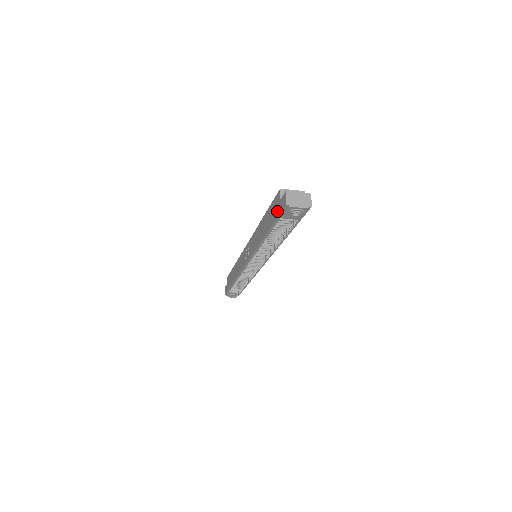
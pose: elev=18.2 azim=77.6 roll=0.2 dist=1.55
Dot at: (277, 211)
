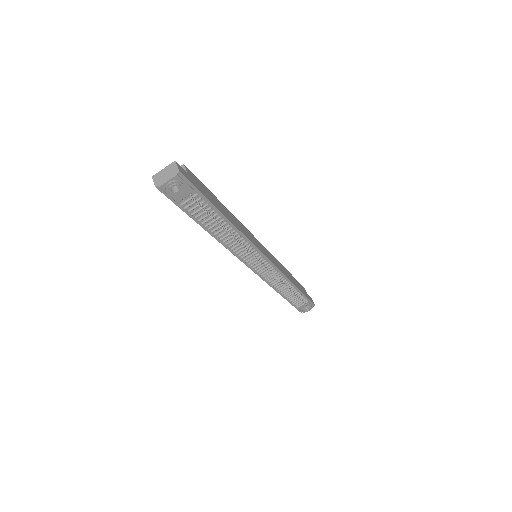
Dot at: occluded
